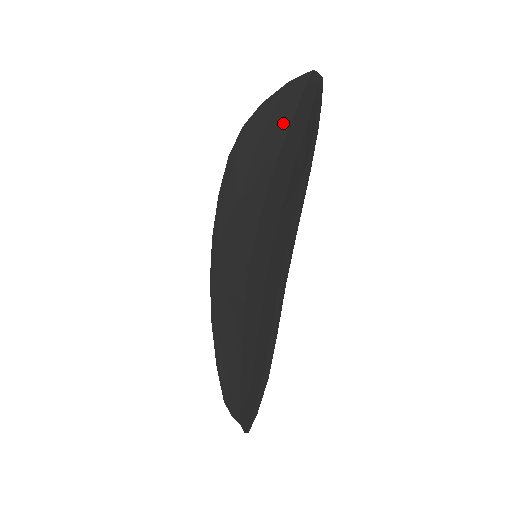
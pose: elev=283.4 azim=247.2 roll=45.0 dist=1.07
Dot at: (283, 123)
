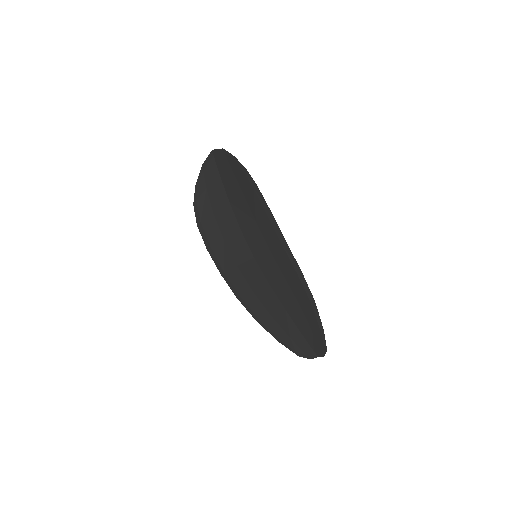
Dot at: (217, 184)
